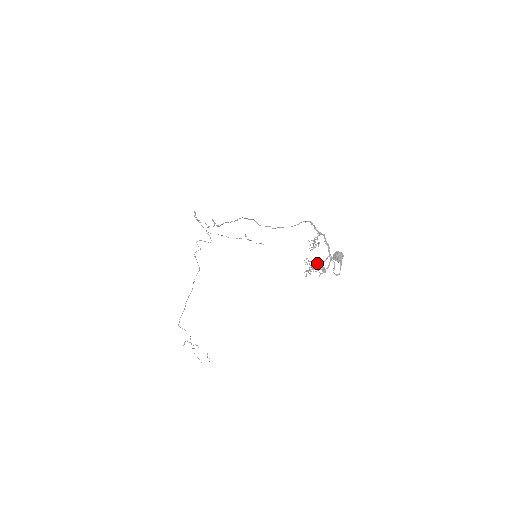
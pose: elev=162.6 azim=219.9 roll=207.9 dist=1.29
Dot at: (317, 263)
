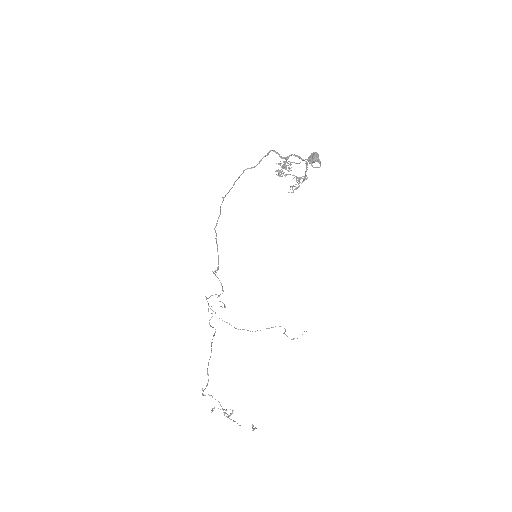
Dot at: (296, 179)
